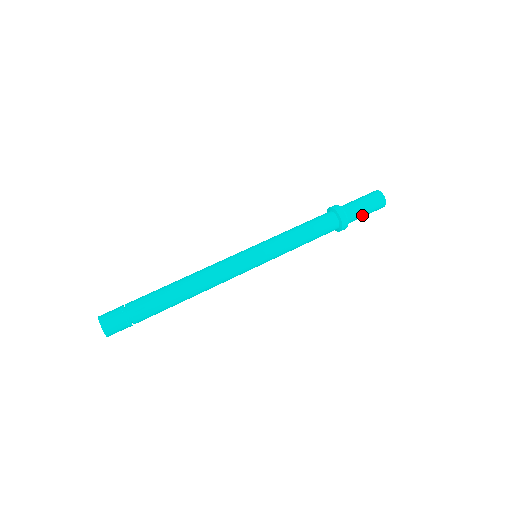
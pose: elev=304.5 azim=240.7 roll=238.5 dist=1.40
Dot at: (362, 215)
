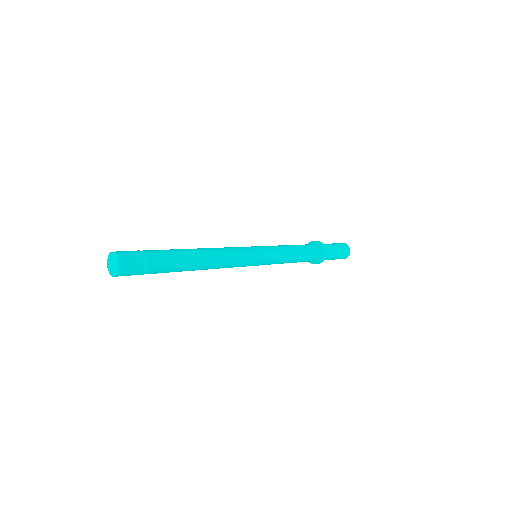
Dot at: (333, 258)
